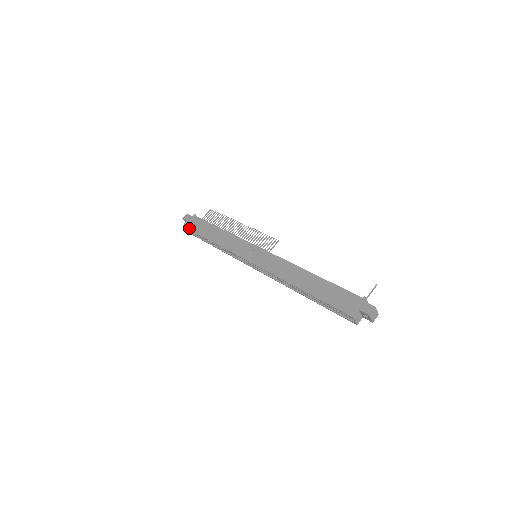
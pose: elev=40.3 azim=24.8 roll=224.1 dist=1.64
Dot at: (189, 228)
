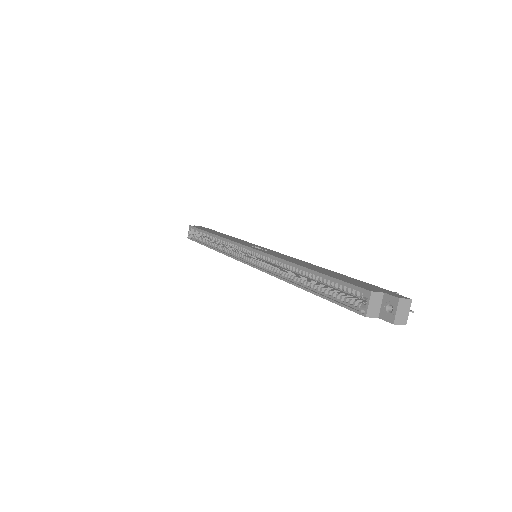
Dot at: (196, 227)
